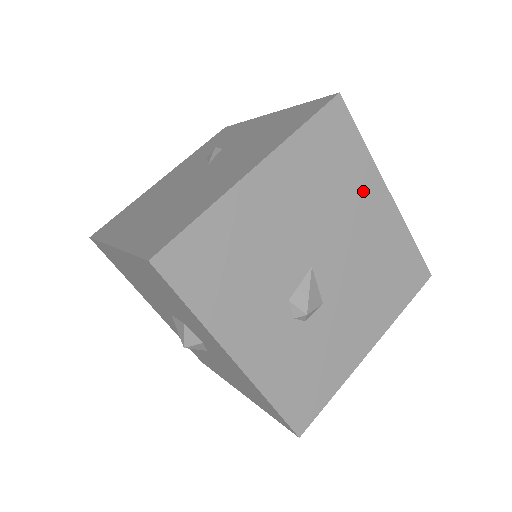
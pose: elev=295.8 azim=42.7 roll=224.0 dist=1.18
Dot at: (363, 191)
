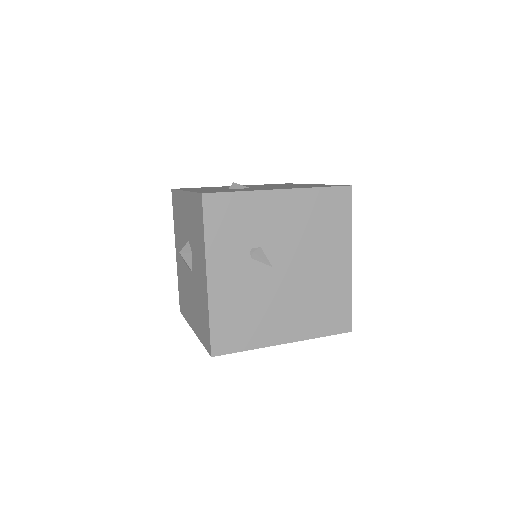
Dot at: occluded
